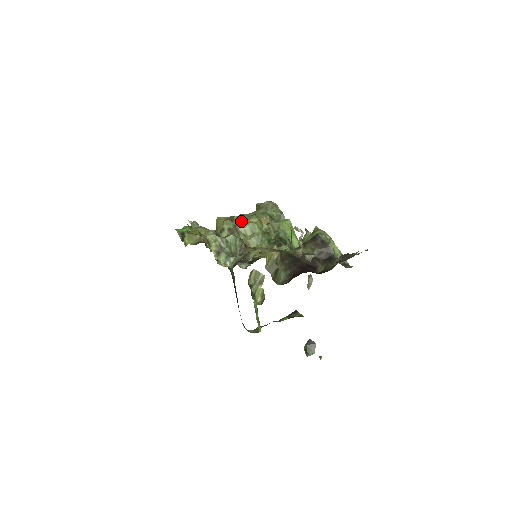
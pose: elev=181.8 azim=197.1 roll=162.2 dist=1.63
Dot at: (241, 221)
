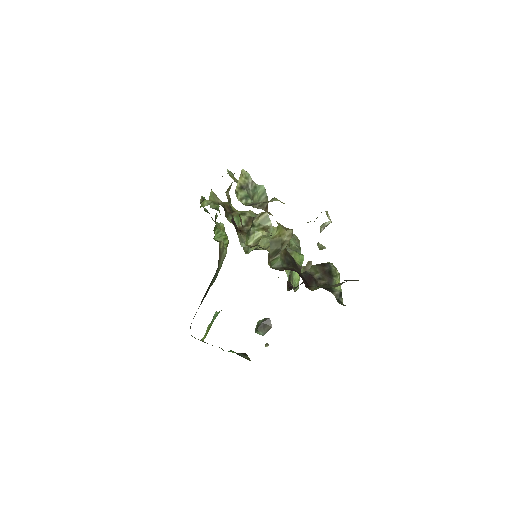
Dot at: occluded
